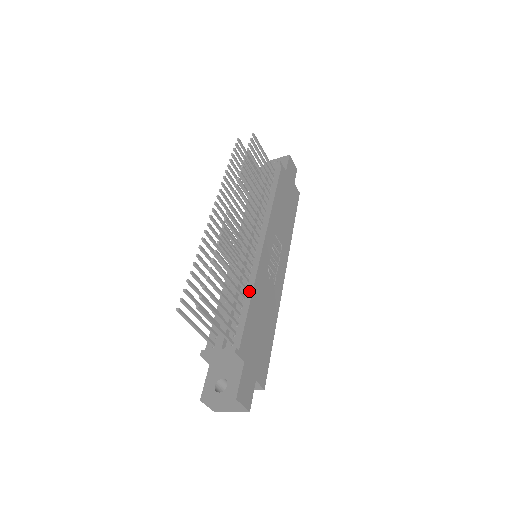
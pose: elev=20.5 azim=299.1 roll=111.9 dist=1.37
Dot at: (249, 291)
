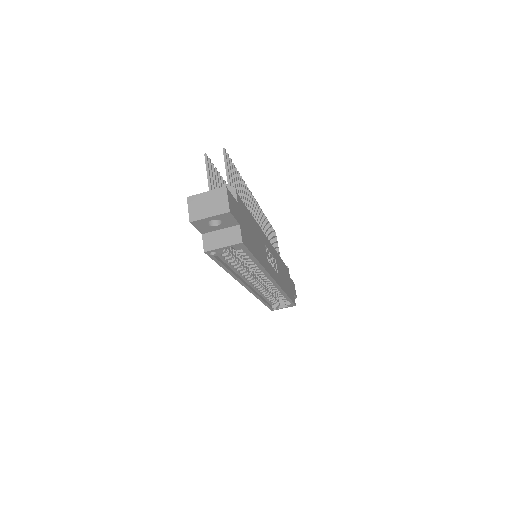
Dot at: occluded
